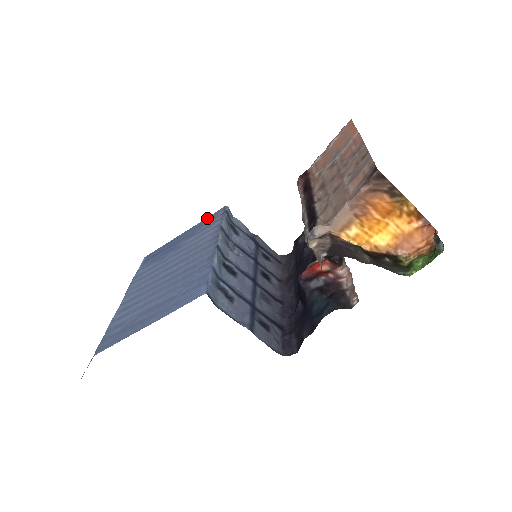
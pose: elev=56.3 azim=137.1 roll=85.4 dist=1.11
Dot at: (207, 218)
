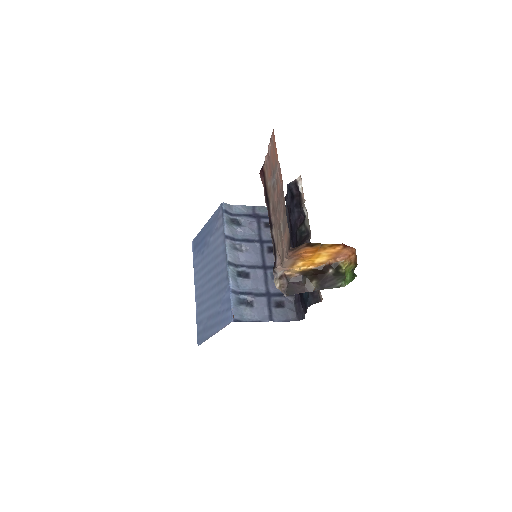
Dot at: (215, 214)
